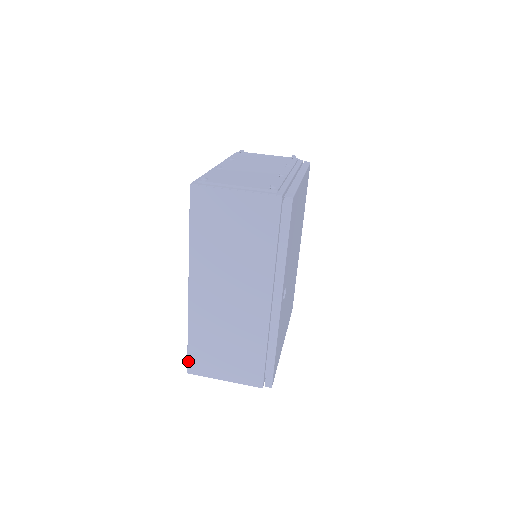
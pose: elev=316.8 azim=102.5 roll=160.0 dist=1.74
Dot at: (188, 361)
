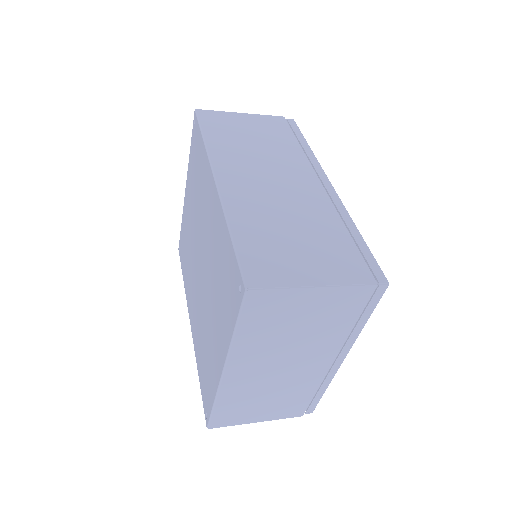
Dot at: (242, 268)
